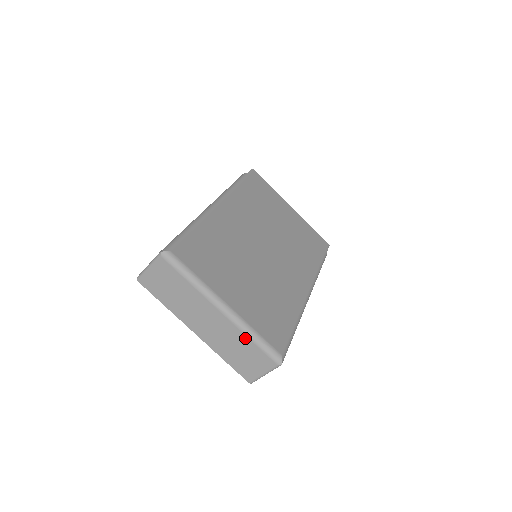
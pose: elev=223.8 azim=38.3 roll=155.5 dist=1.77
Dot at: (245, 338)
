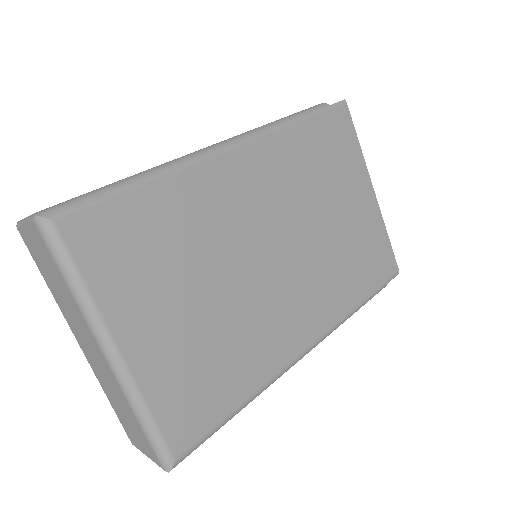
Dot at: (129, 408)
